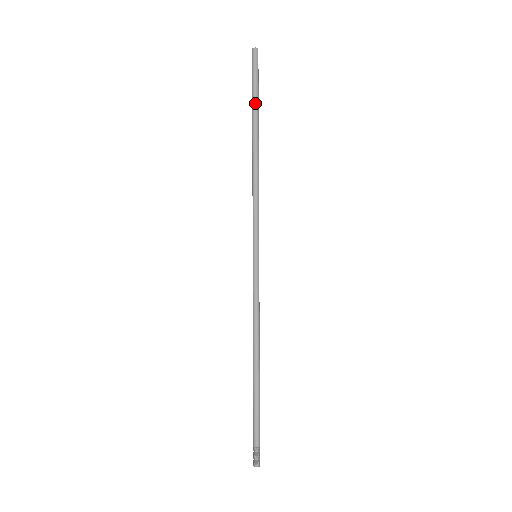
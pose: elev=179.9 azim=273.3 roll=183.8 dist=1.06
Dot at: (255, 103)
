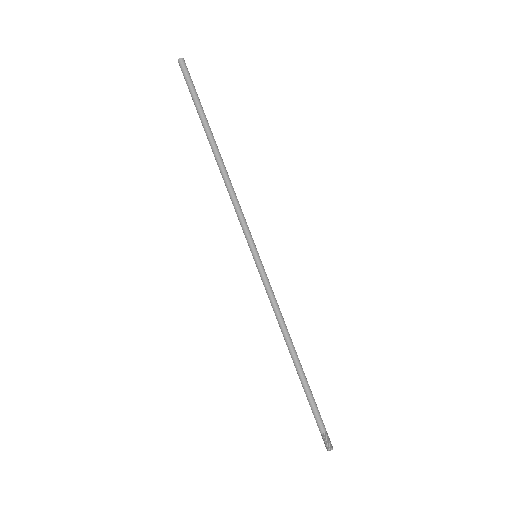
Dot at: (203, 111)
